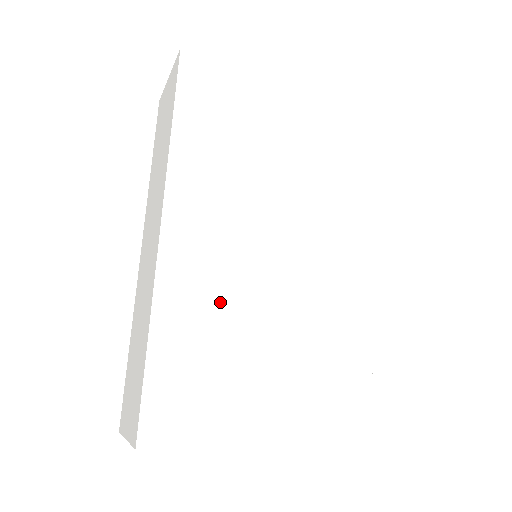
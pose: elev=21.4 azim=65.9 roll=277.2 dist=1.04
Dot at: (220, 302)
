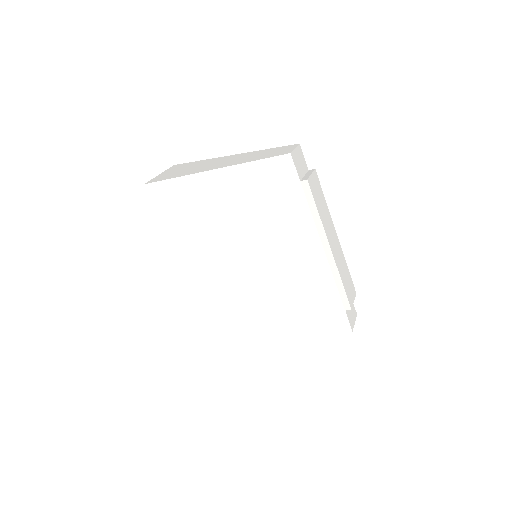
Dot at: (235, 302)
